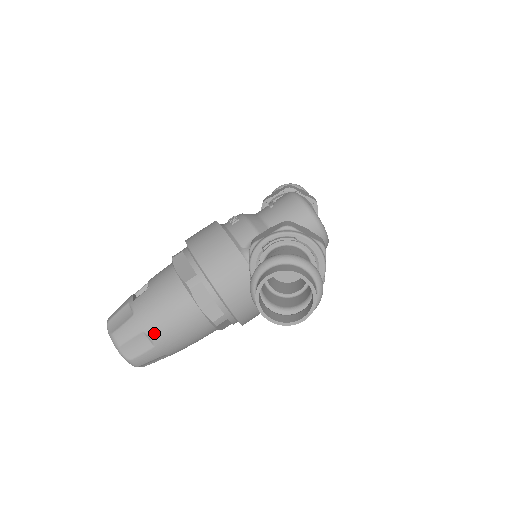
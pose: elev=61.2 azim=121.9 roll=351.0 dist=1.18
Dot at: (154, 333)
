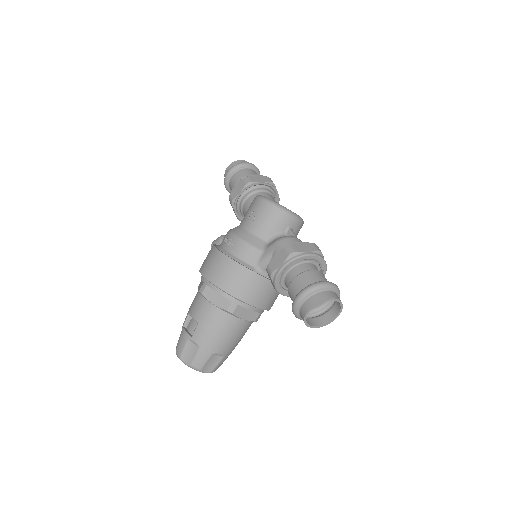
Dot at: (221, 350)
